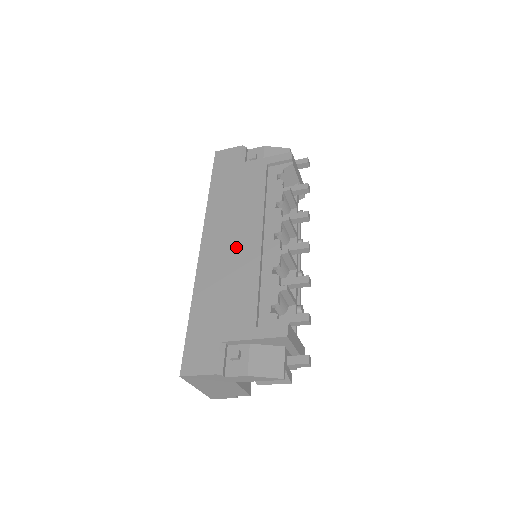
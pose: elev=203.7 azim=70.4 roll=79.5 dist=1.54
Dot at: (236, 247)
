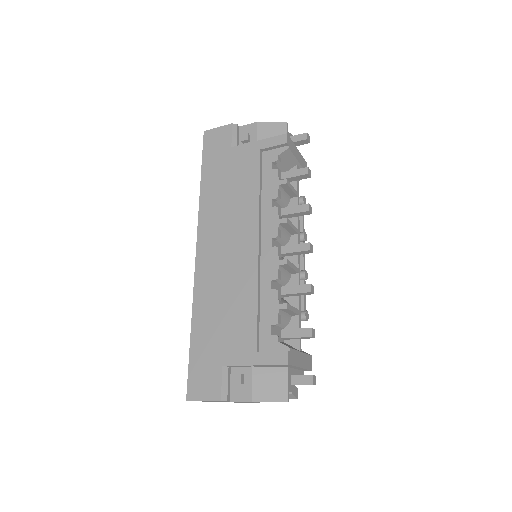
Dot at: (232, 256)
